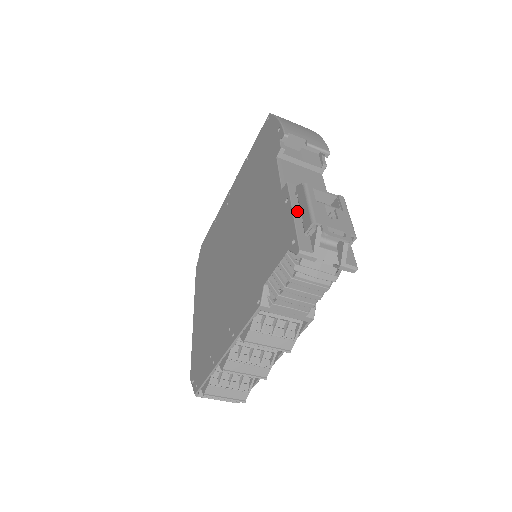
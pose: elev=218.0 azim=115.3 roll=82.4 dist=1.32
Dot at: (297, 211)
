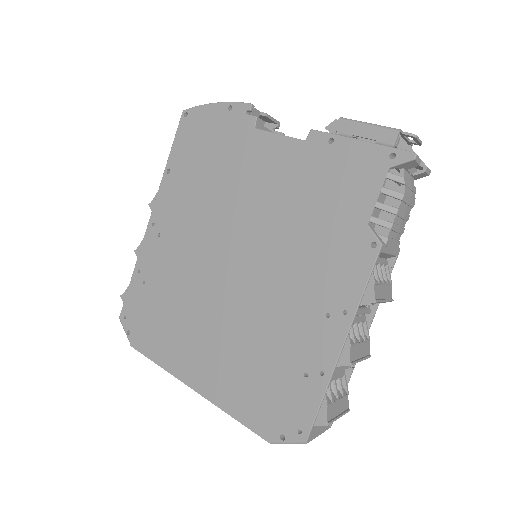
Dot at: (357, 140)
